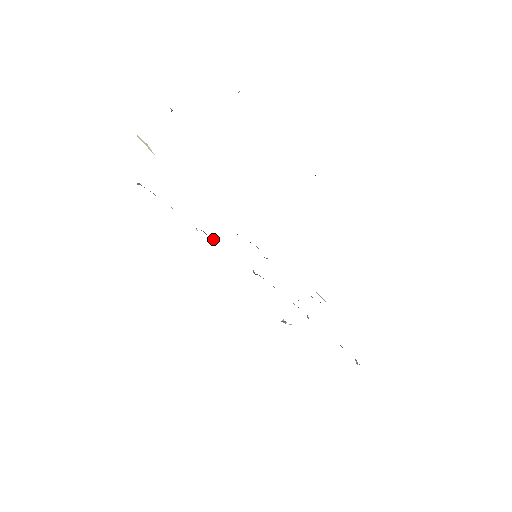
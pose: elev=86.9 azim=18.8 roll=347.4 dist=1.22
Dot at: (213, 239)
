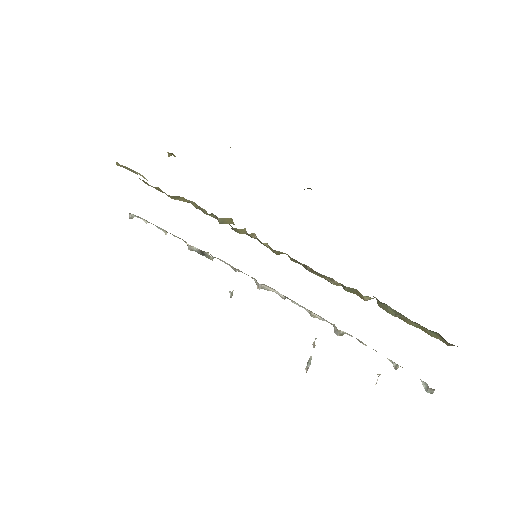
Dot at: occluded
